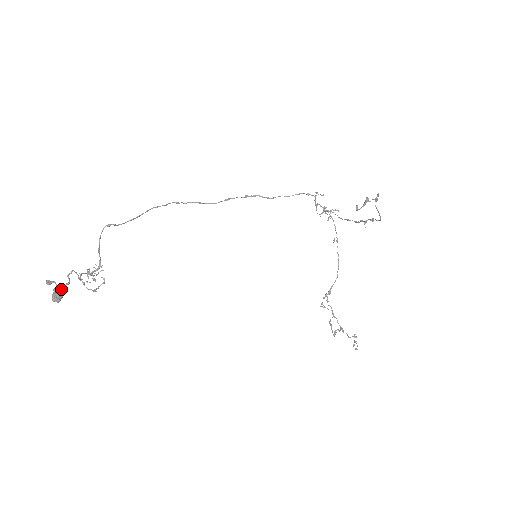
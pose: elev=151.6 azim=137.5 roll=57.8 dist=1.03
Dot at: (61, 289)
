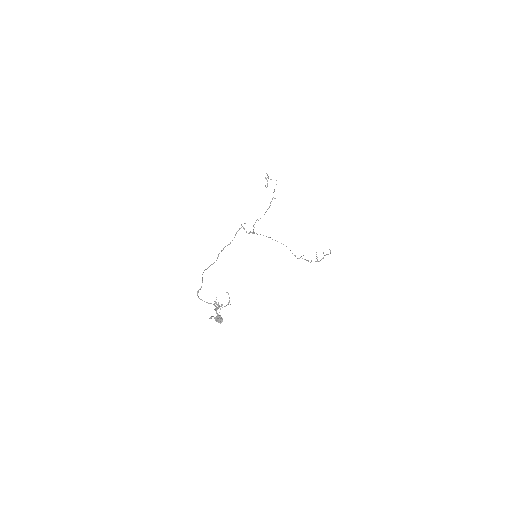
Dot at: (218, 315)
